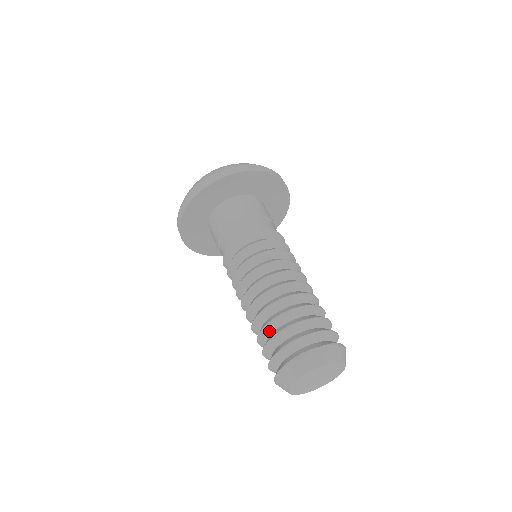
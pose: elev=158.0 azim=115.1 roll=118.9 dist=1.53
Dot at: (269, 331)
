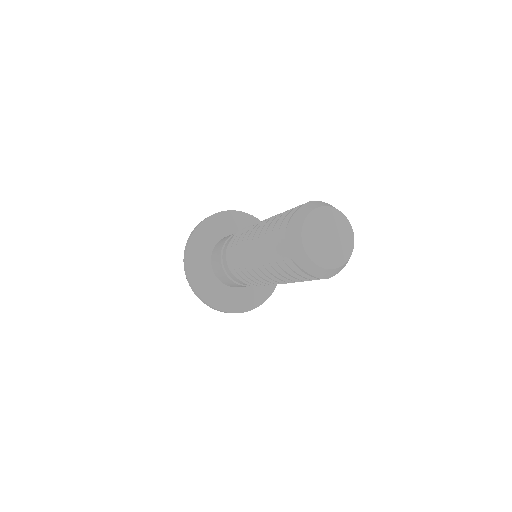
Dot at: occluded
